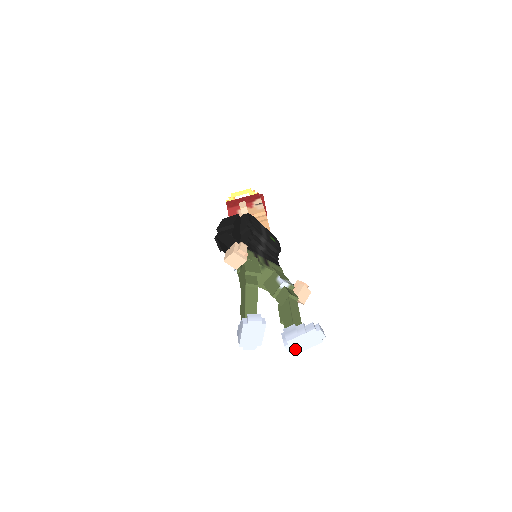
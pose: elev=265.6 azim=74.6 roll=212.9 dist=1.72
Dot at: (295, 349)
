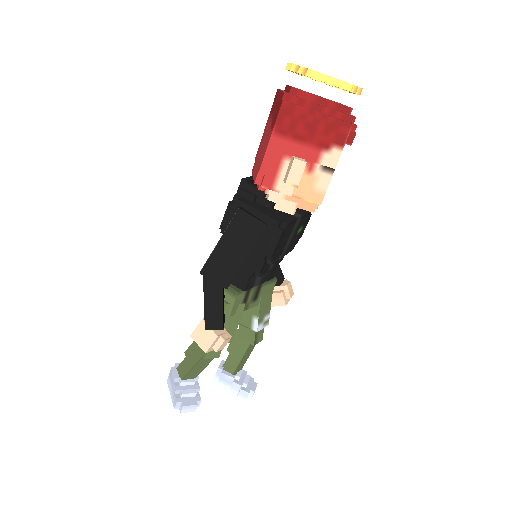
Dot at: occluded
